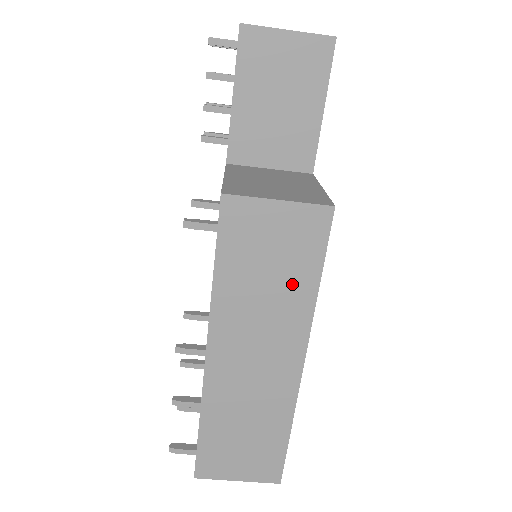
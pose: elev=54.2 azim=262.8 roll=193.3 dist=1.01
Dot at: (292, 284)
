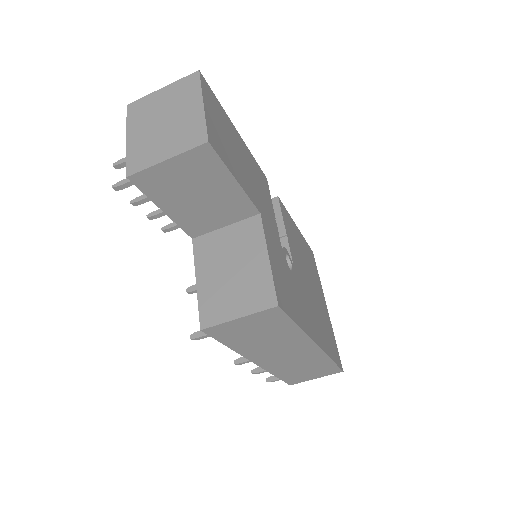
Dot at: (280, 333)
